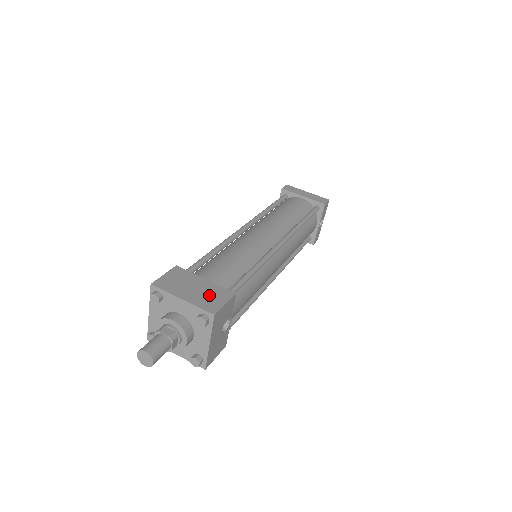
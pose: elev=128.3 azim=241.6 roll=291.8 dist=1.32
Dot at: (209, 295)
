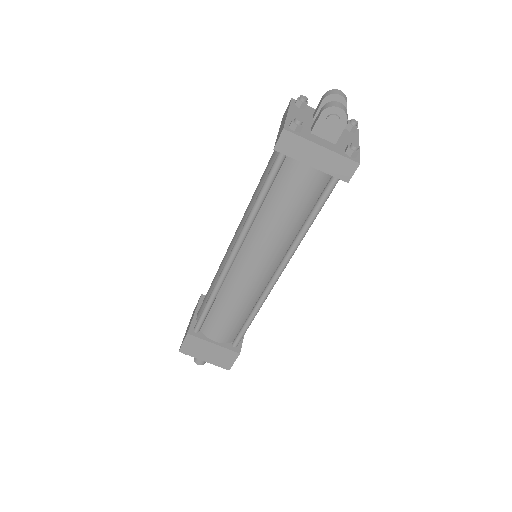
Dot at: (221, 357)
